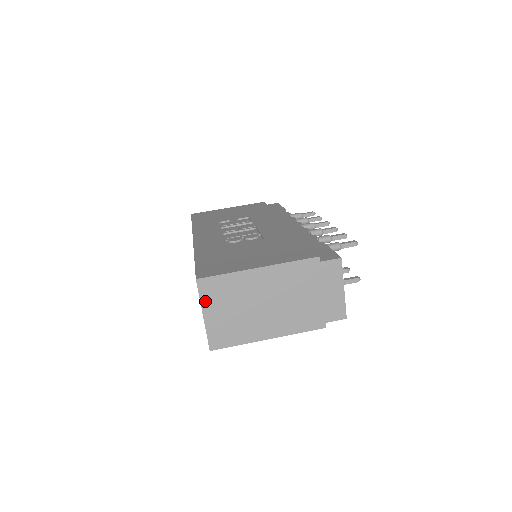
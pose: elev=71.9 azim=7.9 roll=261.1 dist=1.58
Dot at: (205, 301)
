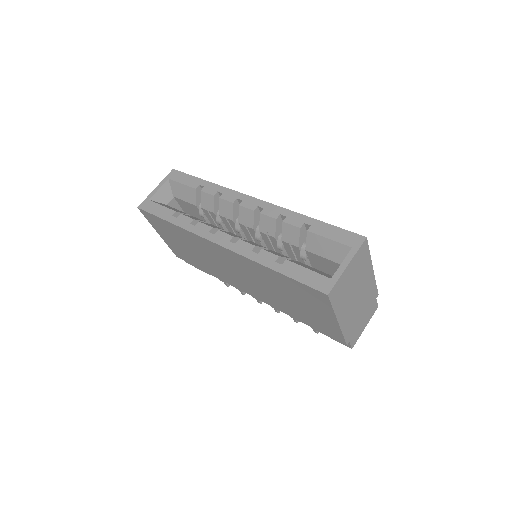
Dot at: (356, 257)
